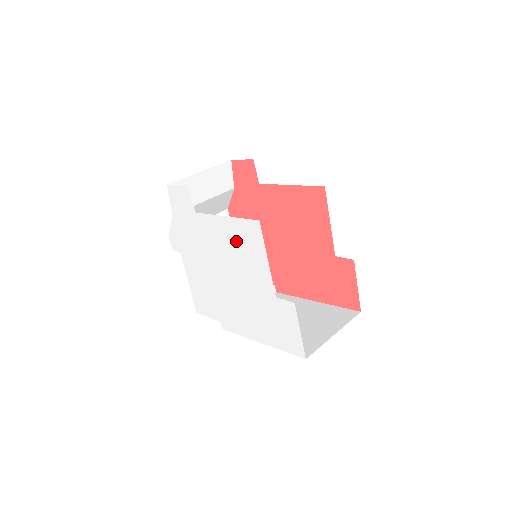
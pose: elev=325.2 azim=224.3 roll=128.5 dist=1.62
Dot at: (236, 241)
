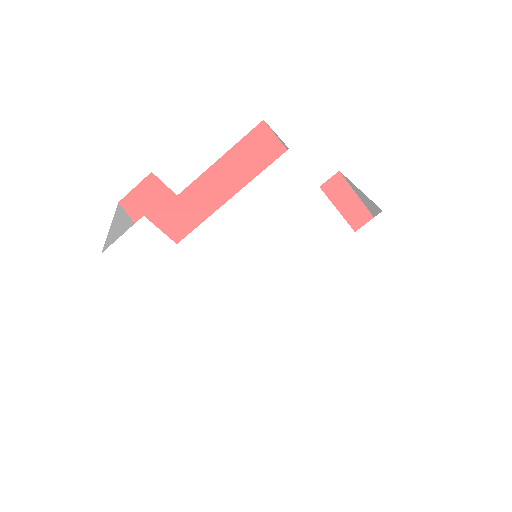
Dot at: (265, 217)
